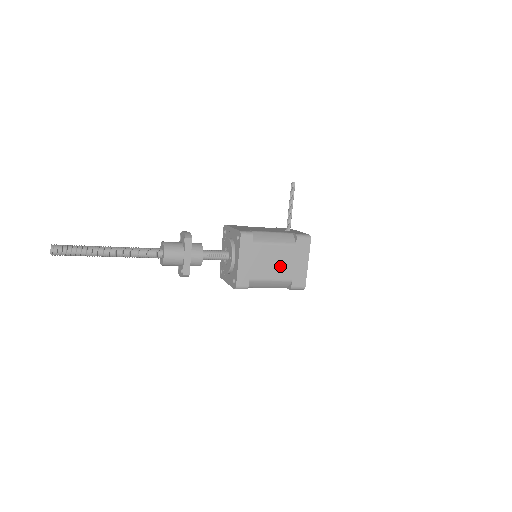
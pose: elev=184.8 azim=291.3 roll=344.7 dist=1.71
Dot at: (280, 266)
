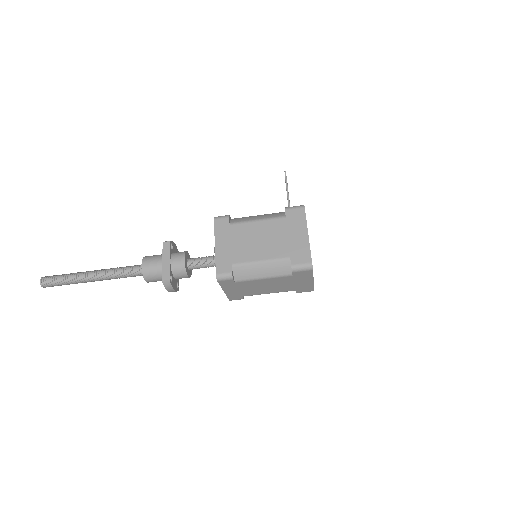
Dot at: (270, 243)
